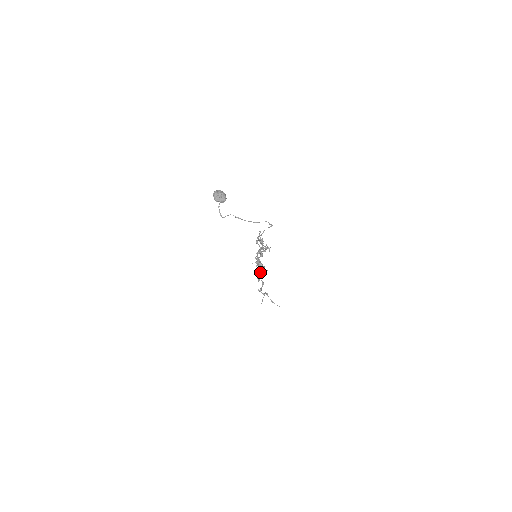
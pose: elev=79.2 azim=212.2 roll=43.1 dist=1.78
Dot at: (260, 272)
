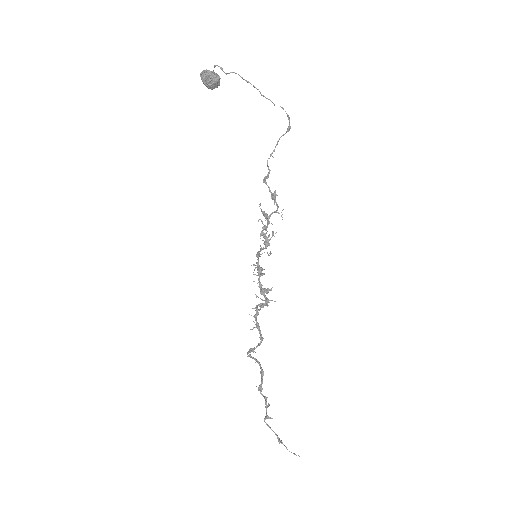
Dot at: occluded
